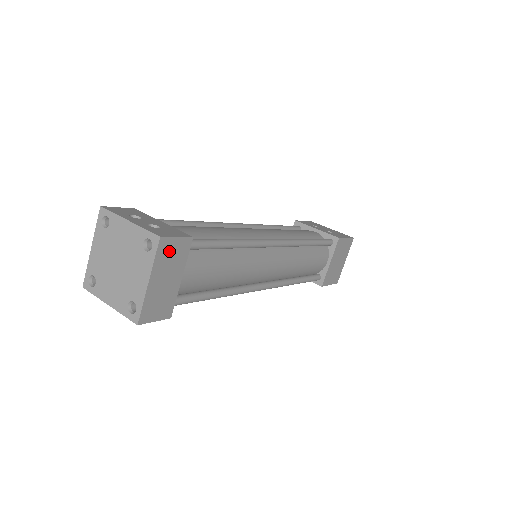
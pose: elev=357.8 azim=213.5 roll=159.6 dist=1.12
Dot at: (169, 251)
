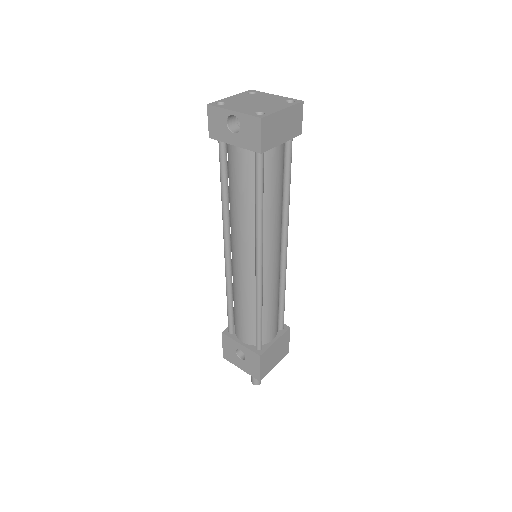
Dot at: (296, 116)
